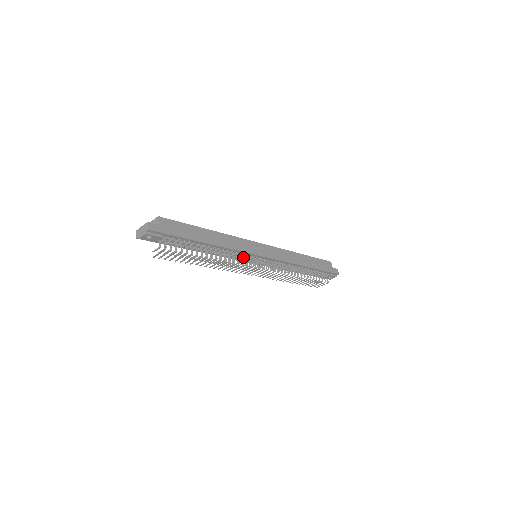
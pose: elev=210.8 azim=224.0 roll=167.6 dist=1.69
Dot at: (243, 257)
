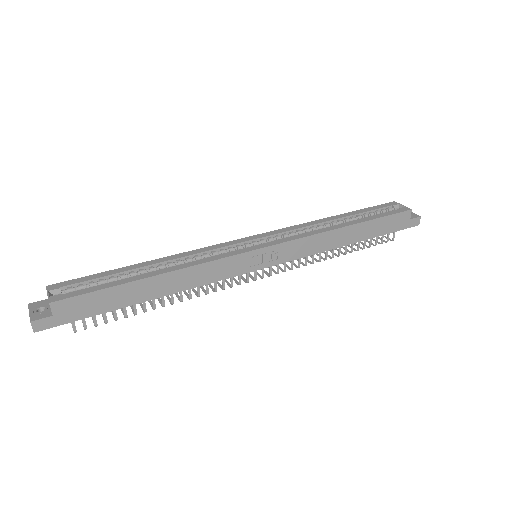
Dot at: occluded
